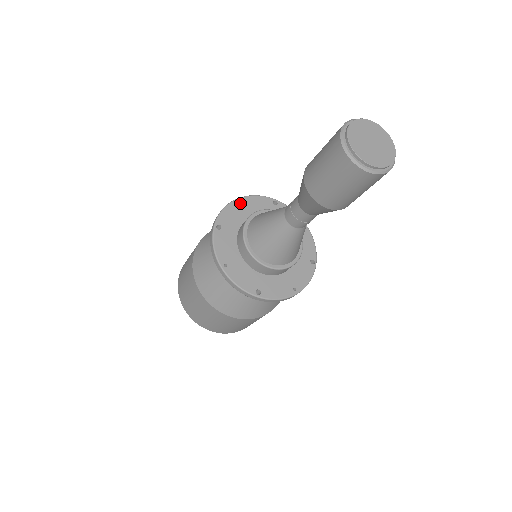
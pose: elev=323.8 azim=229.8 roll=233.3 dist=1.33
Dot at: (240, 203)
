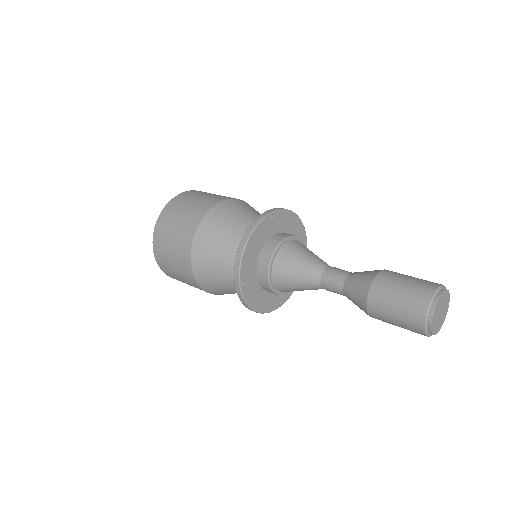
Dot at: (250, 246)
